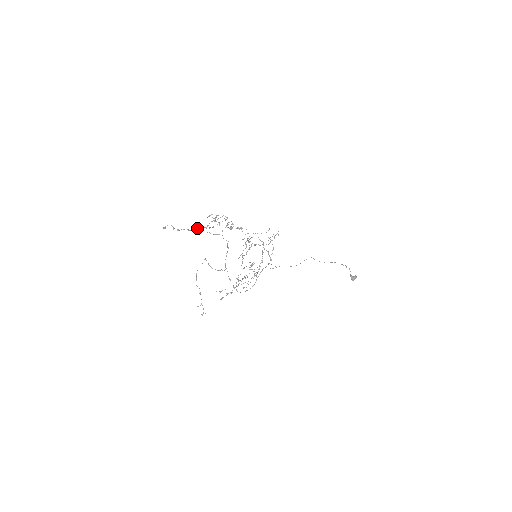
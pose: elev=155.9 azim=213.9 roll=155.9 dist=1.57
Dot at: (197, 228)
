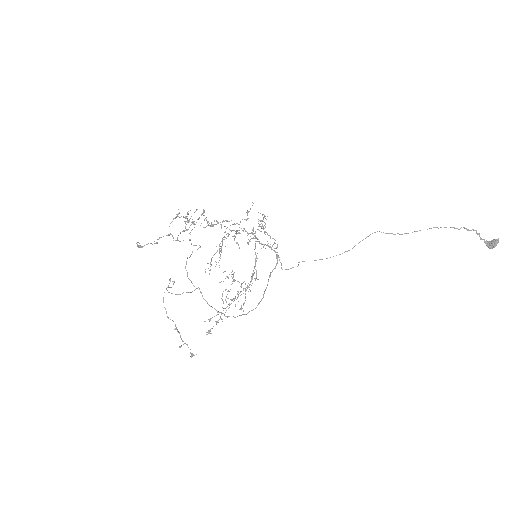
Dot at: occluded
